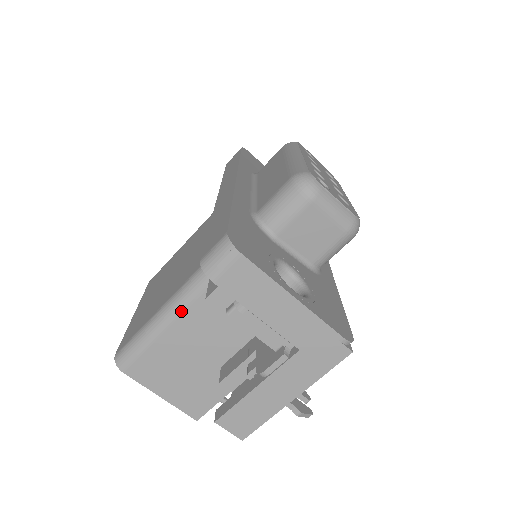
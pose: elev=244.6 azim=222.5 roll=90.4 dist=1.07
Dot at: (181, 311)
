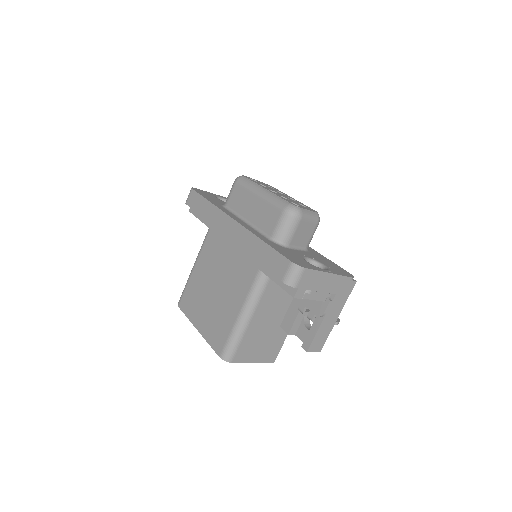
Dot at: (254, 311)
